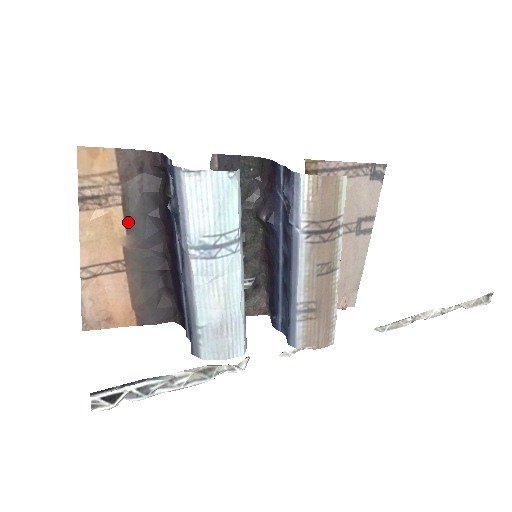
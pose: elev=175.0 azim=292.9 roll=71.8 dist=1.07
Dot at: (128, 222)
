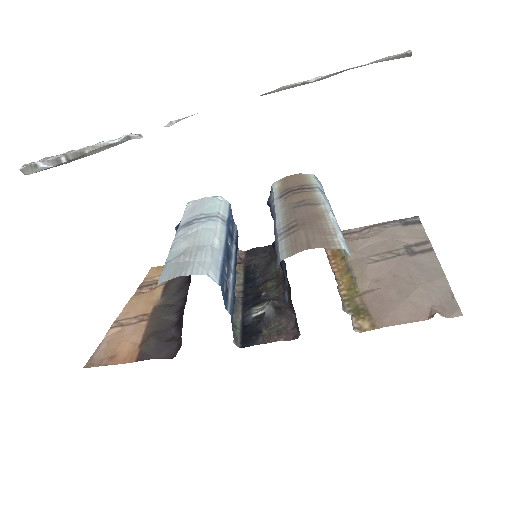
Dot at: (165, 291)
